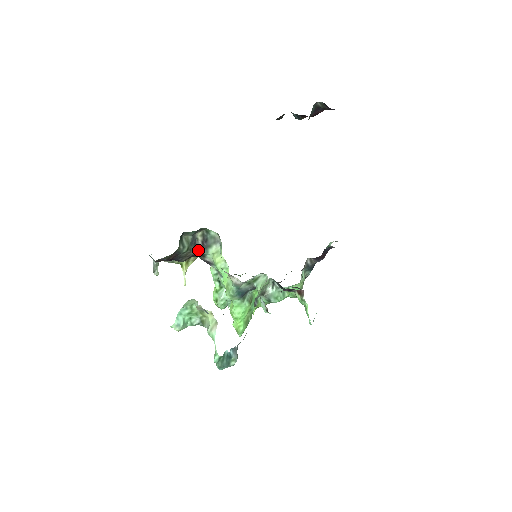
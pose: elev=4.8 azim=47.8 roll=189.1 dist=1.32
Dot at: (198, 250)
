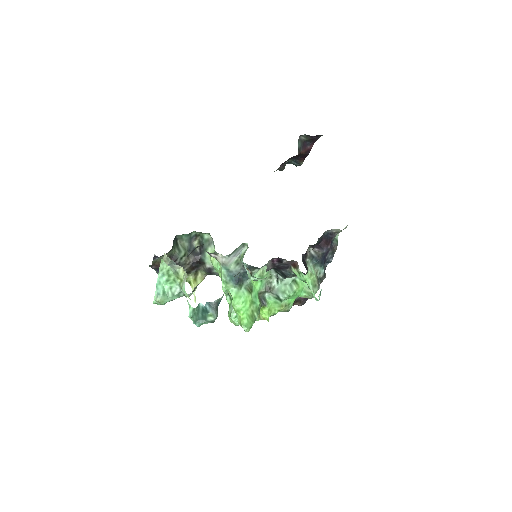
Dot at: (196, 256)
